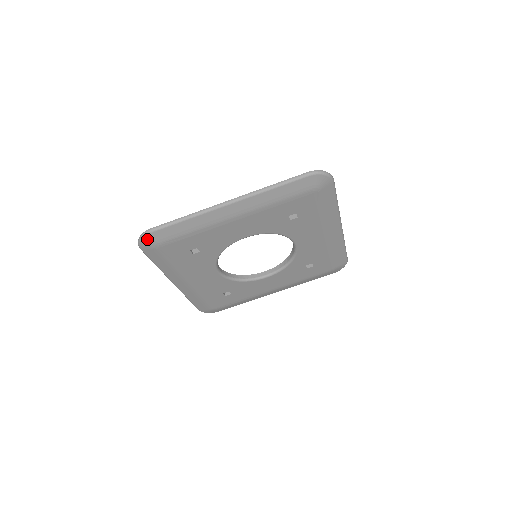
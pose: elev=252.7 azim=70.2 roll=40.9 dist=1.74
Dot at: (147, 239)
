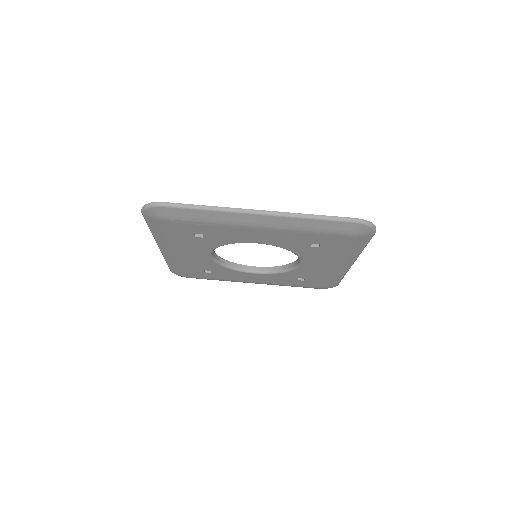
Dot at: (155, 210)
